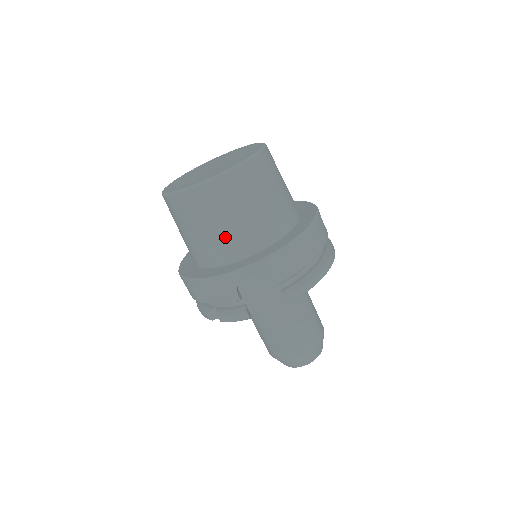
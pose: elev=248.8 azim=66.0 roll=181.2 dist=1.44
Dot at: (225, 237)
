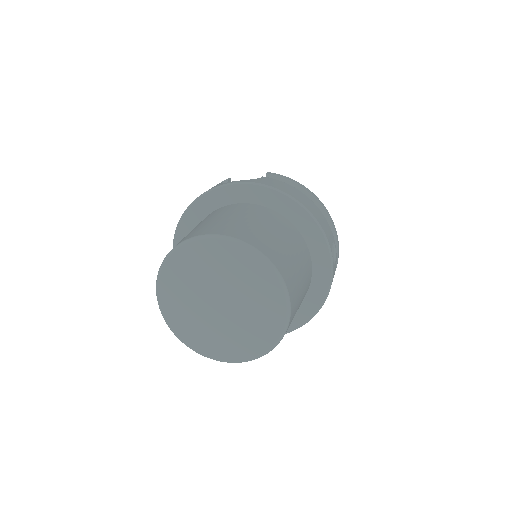
Dot at: occluded
